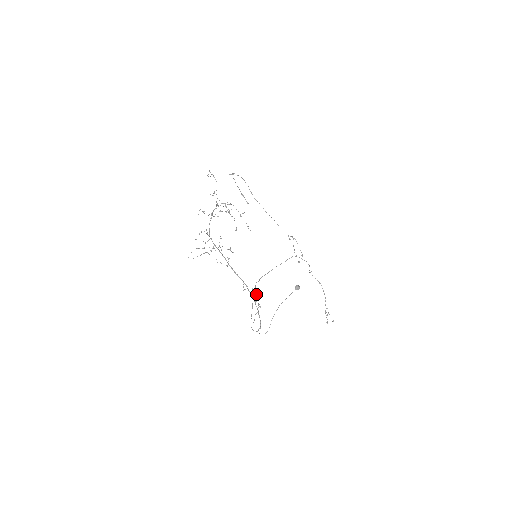
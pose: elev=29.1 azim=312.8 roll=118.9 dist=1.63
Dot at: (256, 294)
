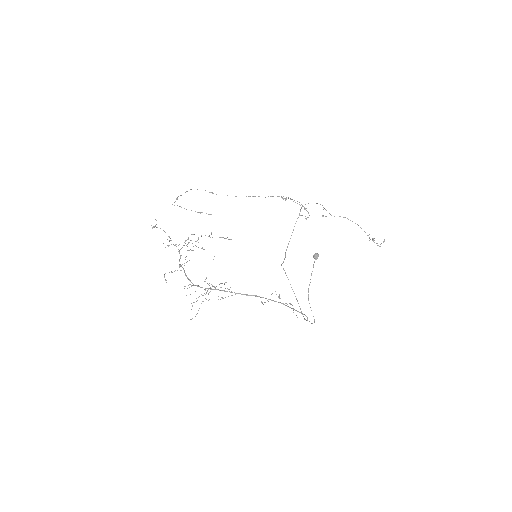
Dot at: occluded
